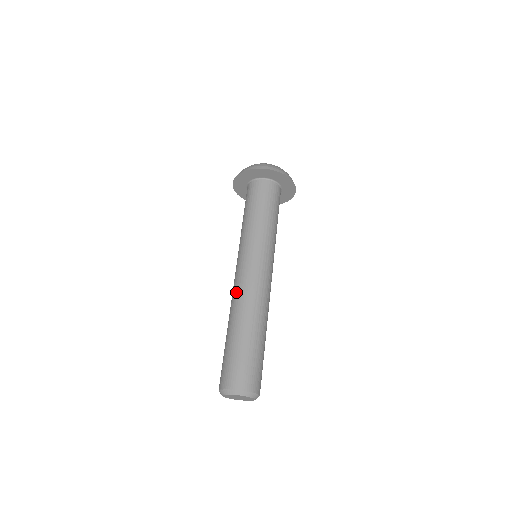
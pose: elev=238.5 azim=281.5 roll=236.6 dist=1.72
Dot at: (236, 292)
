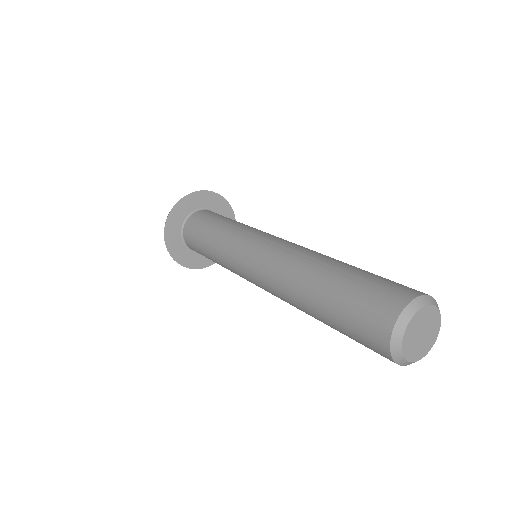
Dot at: (273, 280)
